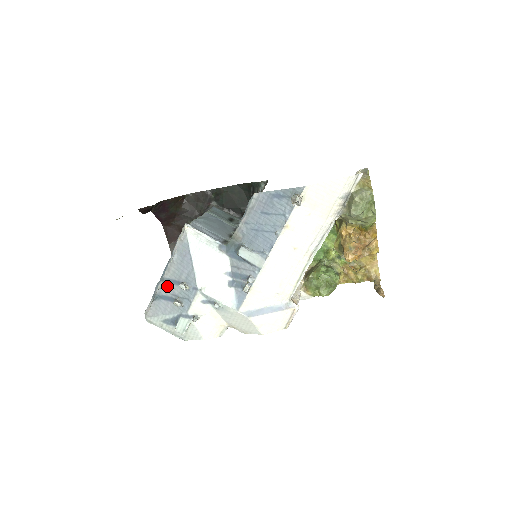
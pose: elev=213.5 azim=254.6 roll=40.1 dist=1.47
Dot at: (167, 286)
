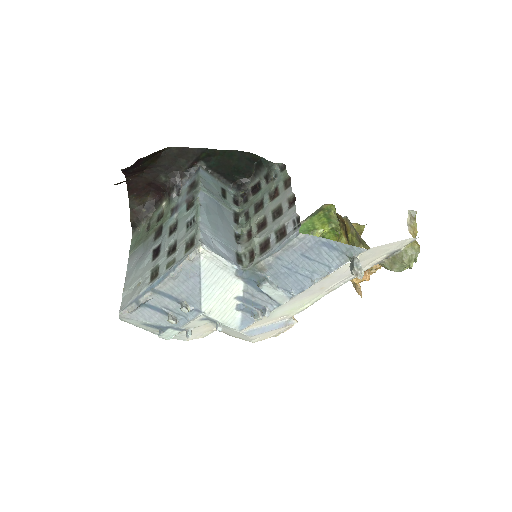
Dot at: (158, 298)
